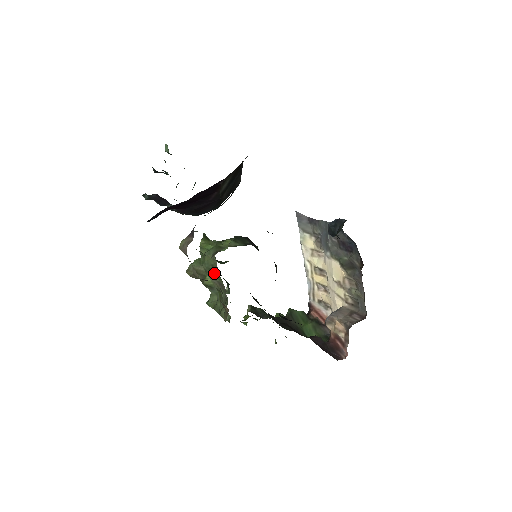
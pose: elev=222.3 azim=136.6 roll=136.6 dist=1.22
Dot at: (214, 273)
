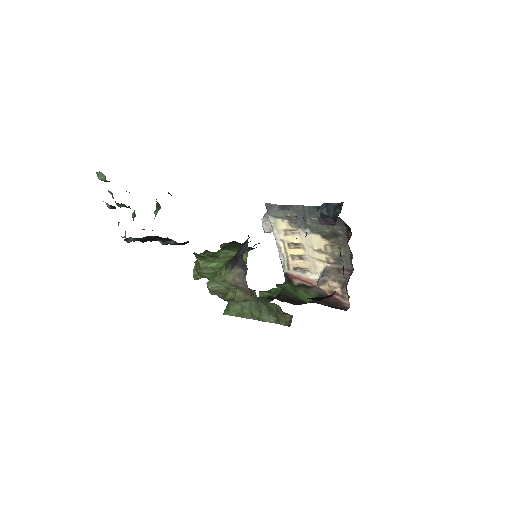
Dot at: occluded
